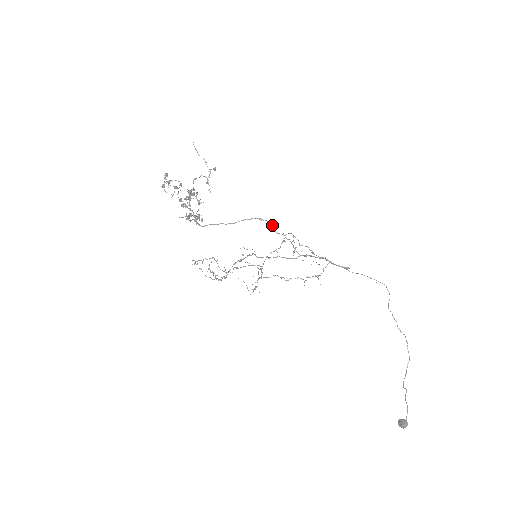
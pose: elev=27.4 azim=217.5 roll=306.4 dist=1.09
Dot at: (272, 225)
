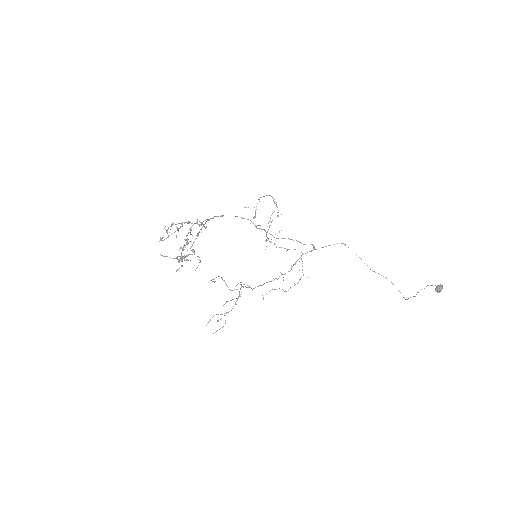
Dot at: (255, 226)
